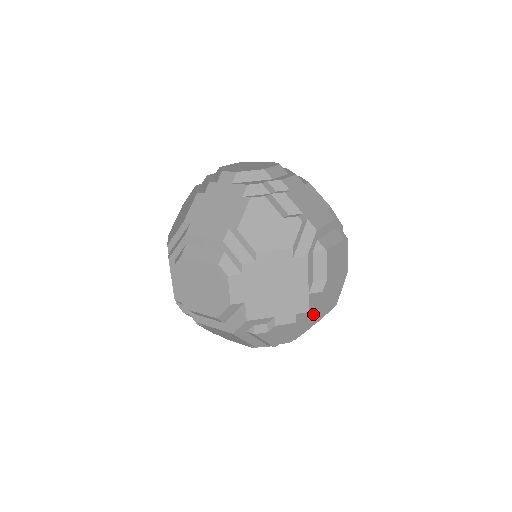
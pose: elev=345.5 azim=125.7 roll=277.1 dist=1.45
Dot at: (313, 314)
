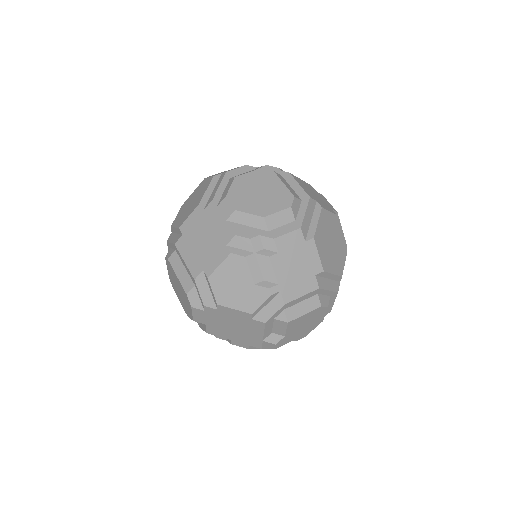
Dot at: (267, 348)
